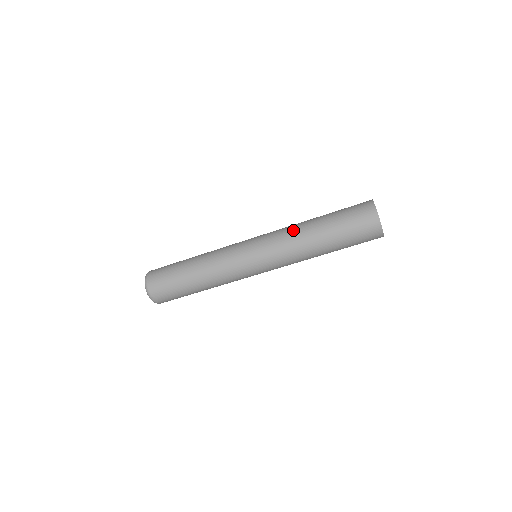
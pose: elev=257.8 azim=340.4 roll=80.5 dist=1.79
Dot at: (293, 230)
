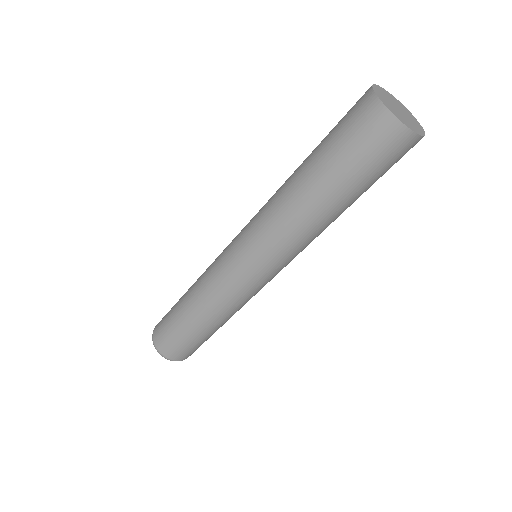
Dot at: (280, 212)
